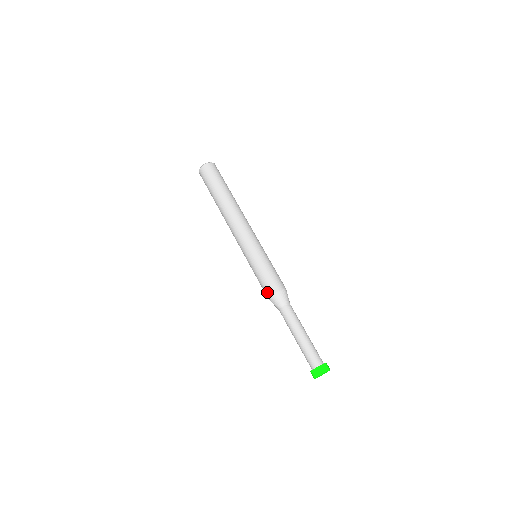
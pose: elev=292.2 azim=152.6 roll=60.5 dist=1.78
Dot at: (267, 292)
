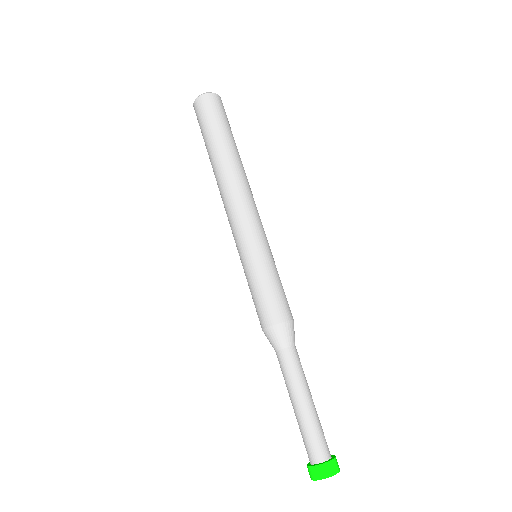
Dot at: (262, 320)
